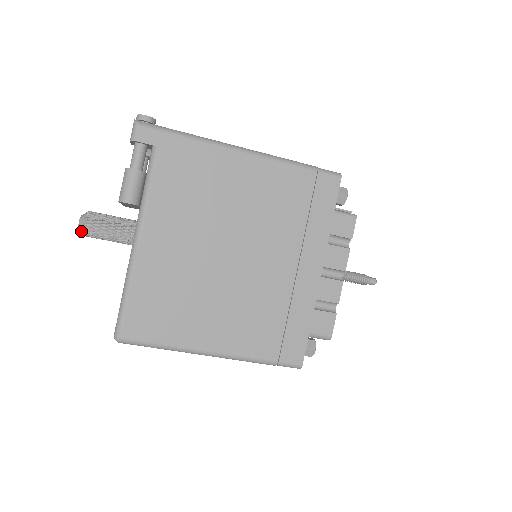
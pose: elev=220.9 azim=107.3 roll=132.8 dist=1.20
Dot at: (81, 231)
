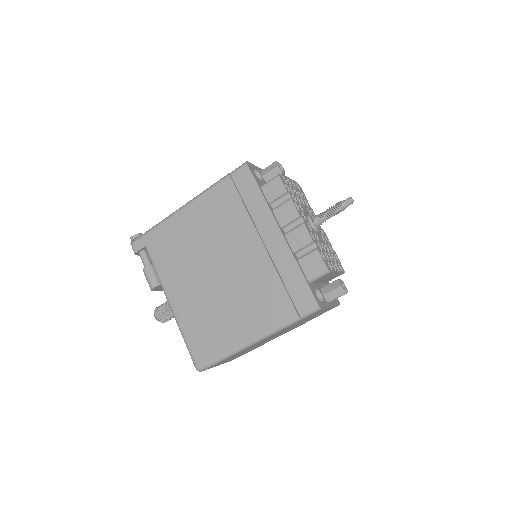
Dot at: occluded
